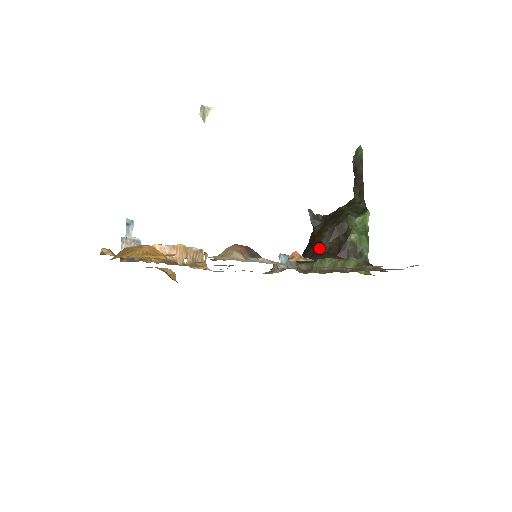
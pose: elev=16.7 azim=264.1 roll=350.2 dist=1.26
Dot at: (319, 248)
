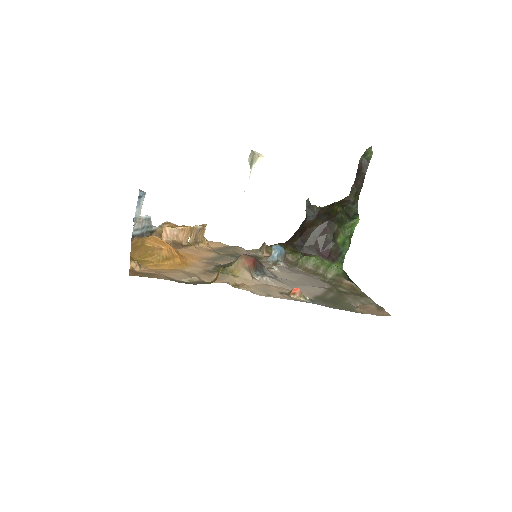
Dot at: (307, 240)
